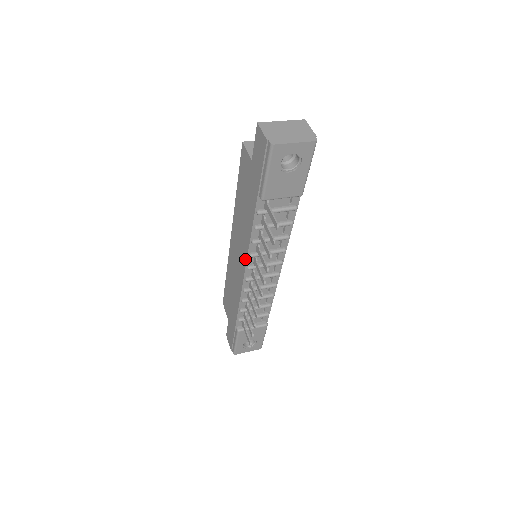
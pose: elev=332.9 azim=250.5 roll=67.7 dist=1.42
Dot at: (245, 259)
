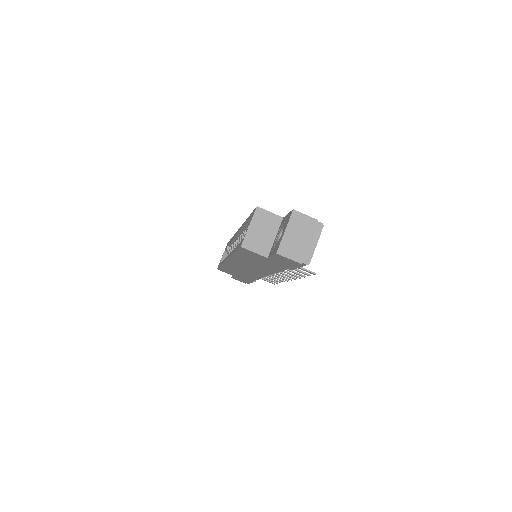
Dot at: (266, 275)
